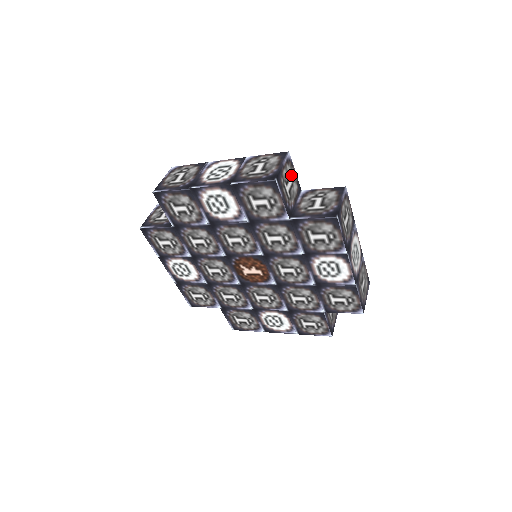
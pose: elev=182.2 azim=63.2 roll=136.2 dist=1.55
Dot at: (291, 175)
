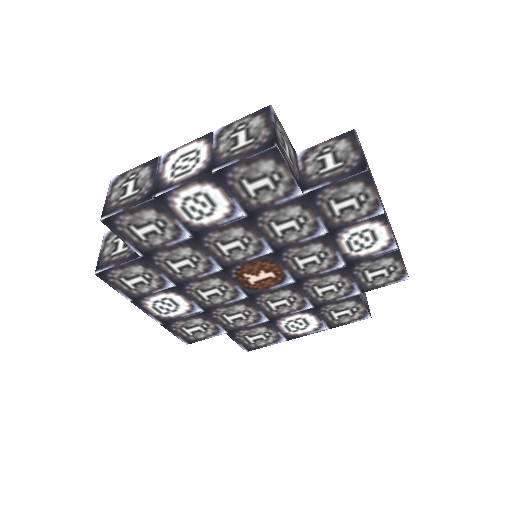
Dot at: (283, 136)
